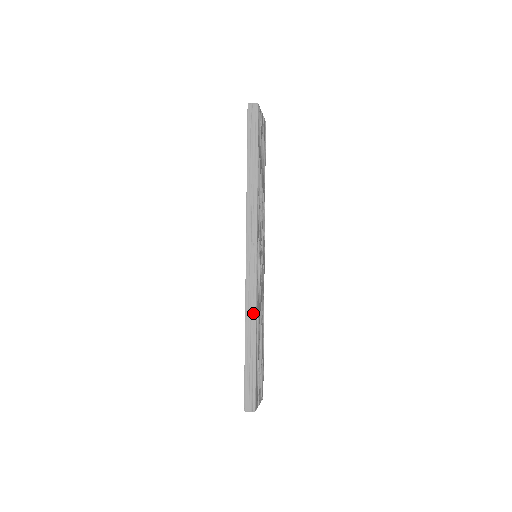
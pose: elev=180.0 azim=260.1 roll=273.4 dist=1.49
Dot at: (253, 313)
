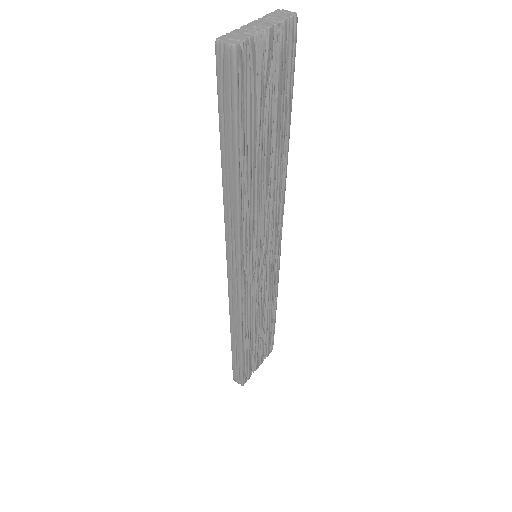
Dot at: (238, 327)
